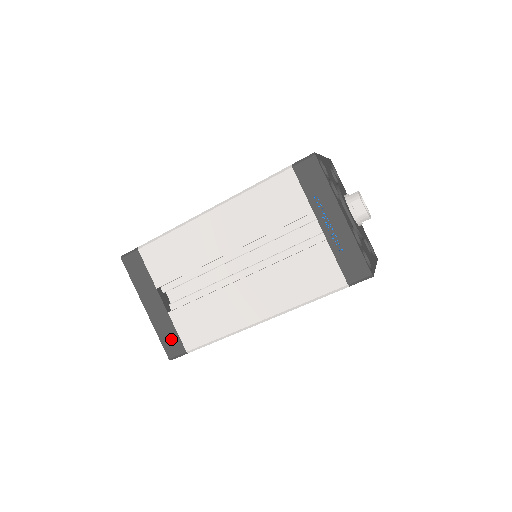
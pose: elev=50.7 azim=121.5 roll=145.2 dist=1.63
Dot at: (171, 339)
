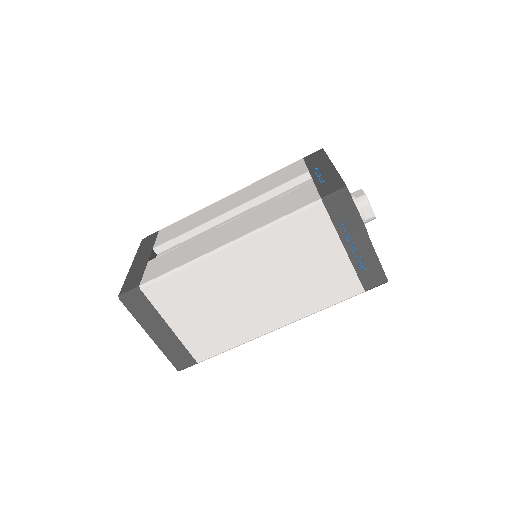
Dot at: (134, 280)
